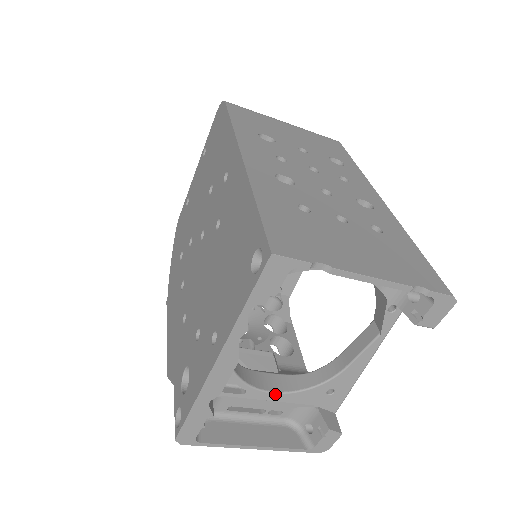
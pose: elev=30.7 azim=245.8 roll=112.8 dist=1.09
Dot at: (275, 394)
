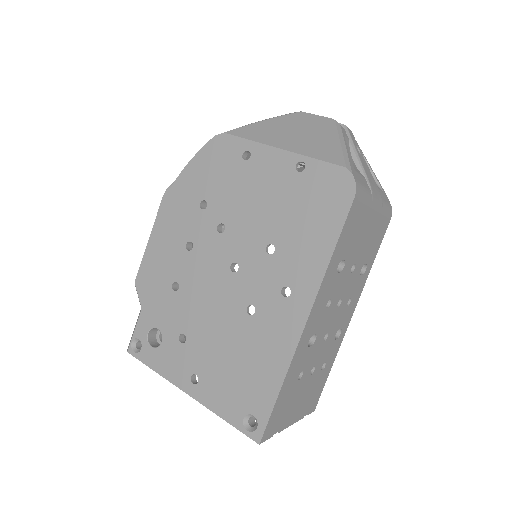
Dot at: occluded
